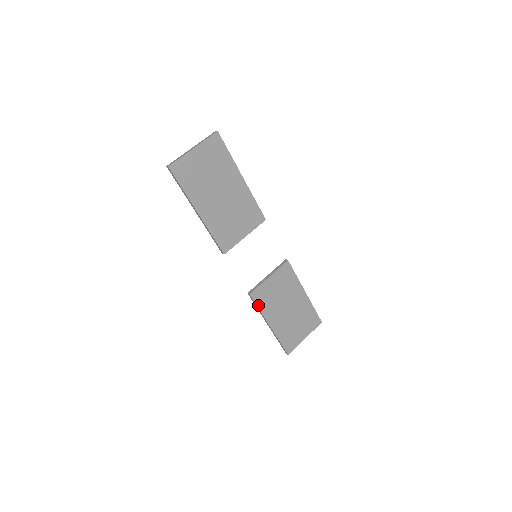
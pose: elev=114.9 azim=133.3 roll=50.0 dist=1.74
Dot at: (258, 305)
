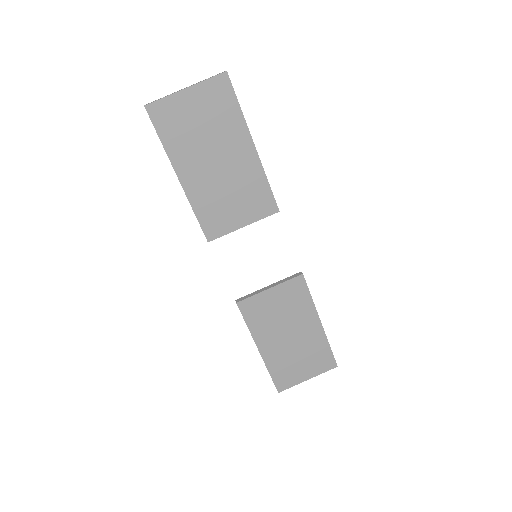
Dot at: (246, 319)
